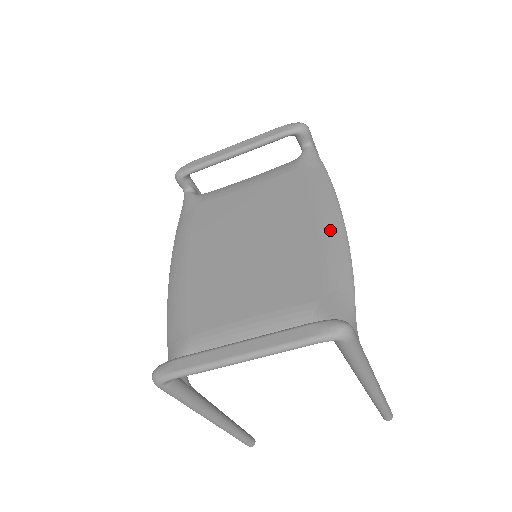
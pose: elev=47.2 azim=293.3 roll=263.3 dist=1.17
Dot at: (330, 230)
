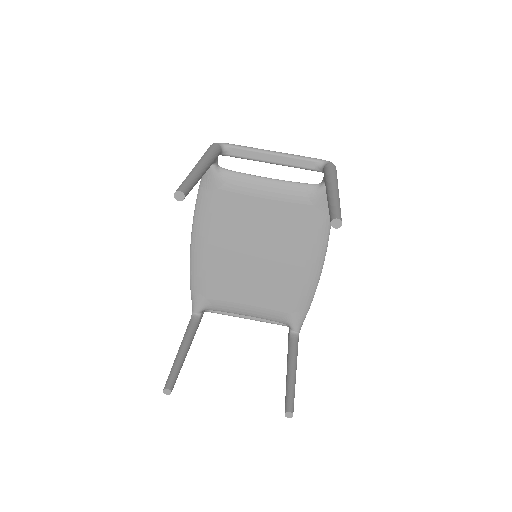
Dot at: occluded
